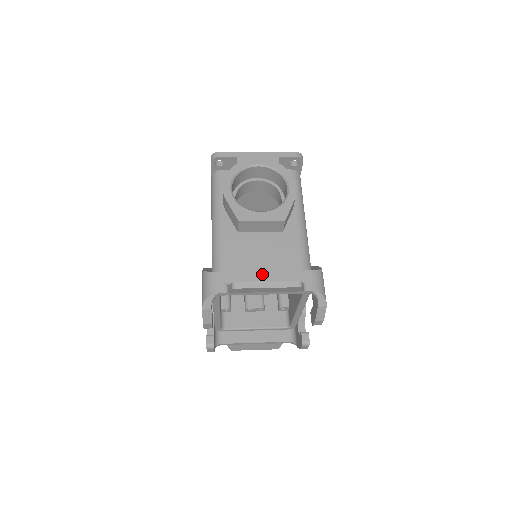
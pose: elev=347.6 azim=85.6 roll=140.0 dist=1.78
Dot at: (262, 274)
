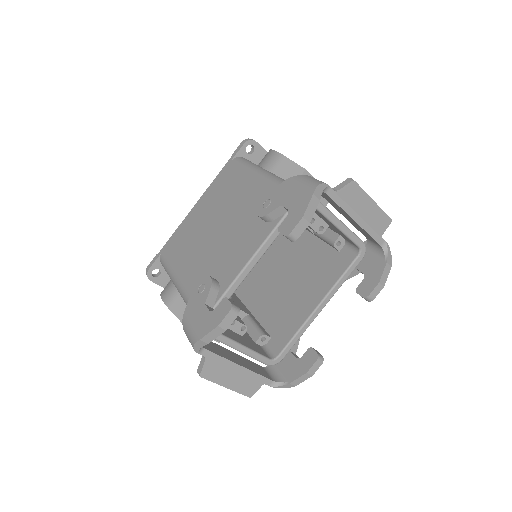
Dot at: occluded
